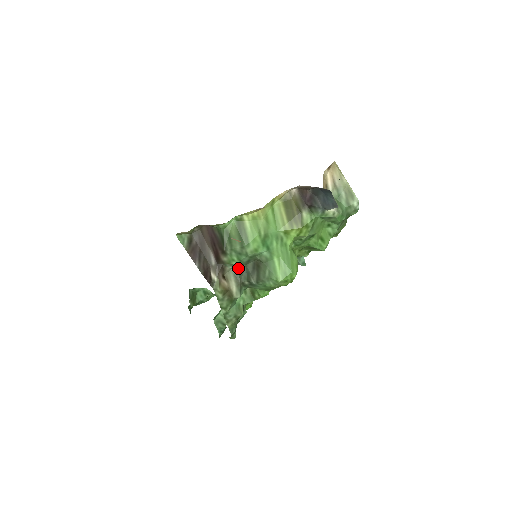
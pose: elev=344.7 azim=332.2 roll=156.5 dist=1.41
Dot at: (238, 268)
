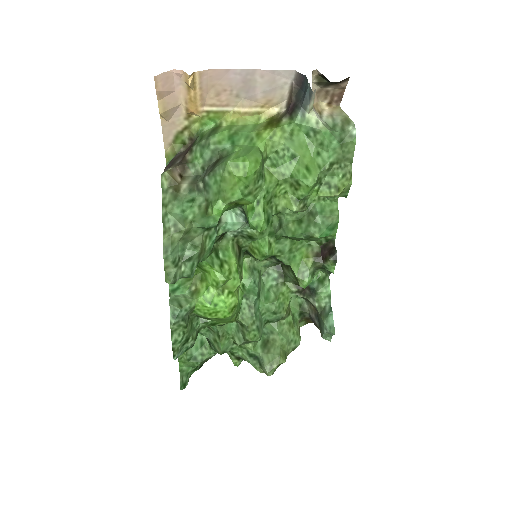
Dot at: occluded
